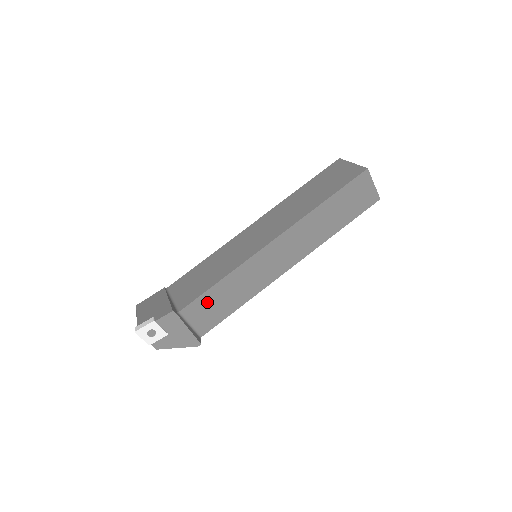
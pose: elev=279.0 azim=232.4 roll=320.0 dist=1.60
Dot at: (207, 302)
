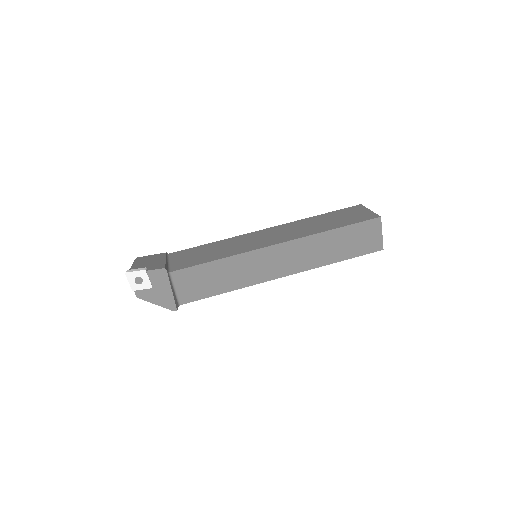
Dot at: (197, 275)
